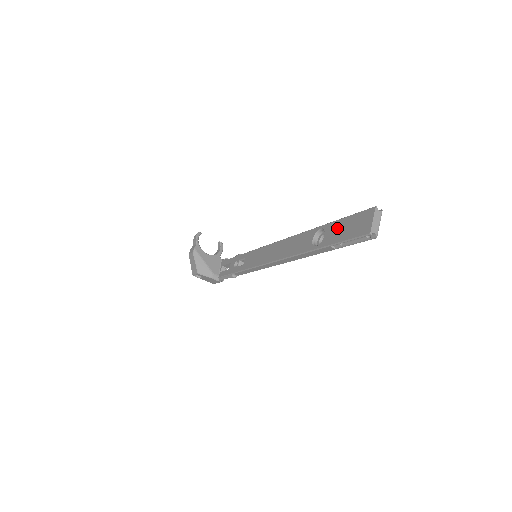
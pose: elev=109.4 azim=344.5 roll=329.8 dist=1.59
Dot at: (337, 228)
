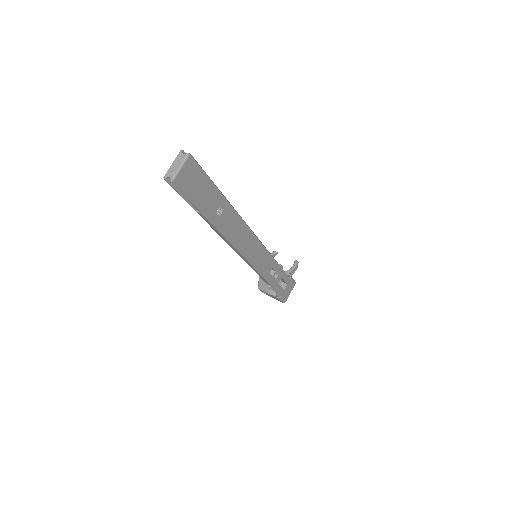
Dot at: occluded
